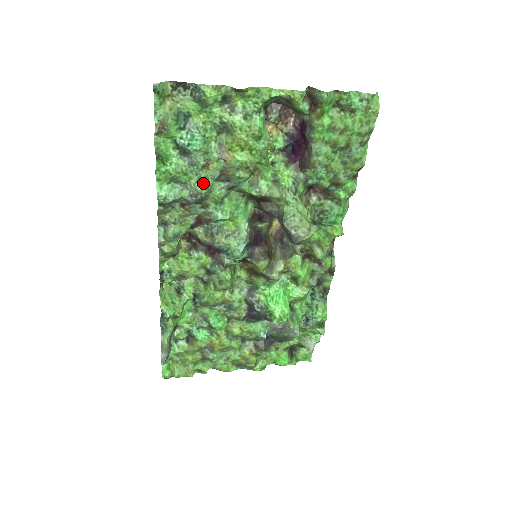
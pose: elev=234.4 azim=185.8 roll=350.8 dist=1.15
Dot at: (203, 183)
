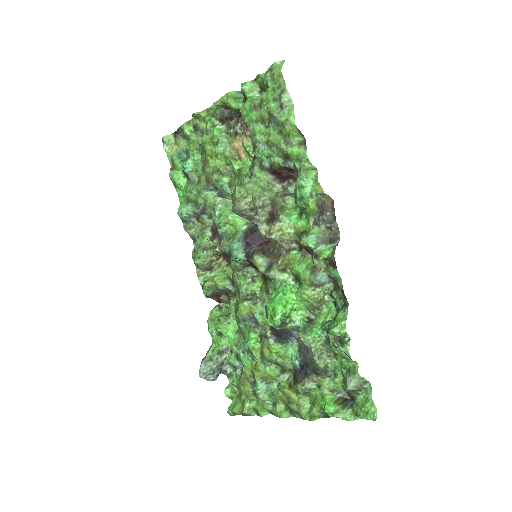
Dot at: (200, 195)
